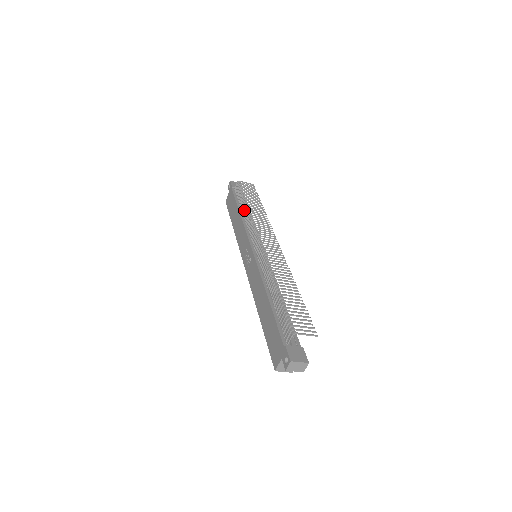
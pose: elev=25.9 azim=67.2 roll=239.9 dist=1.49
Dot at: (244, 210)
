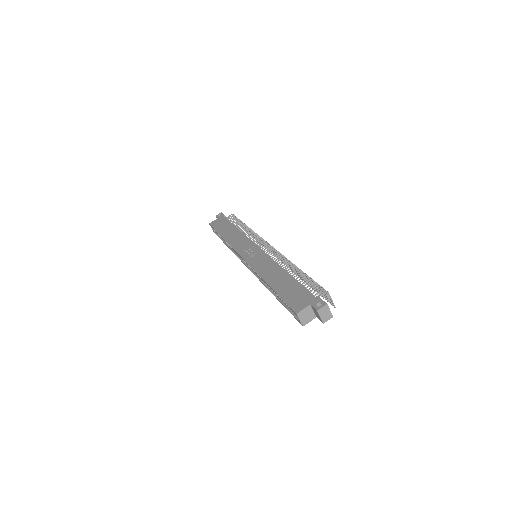
Dot at: (244, 228)
